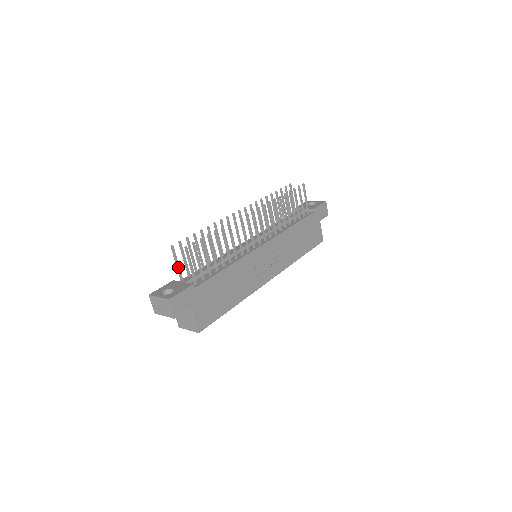
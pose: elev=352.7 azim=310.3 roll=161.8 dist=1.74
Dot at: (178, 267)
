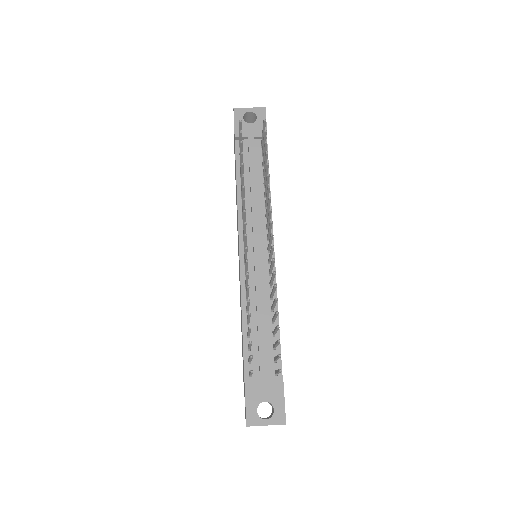
Dot at: occluded
